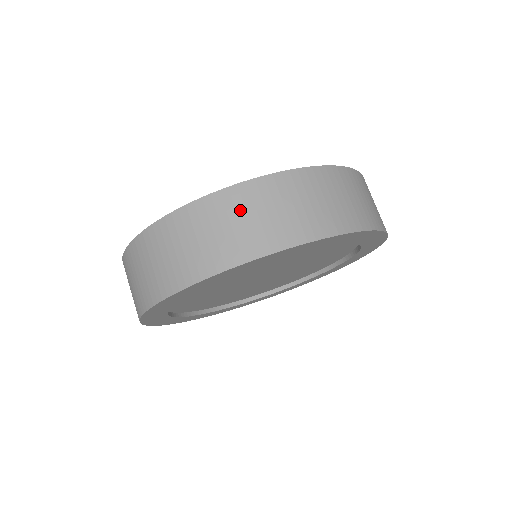
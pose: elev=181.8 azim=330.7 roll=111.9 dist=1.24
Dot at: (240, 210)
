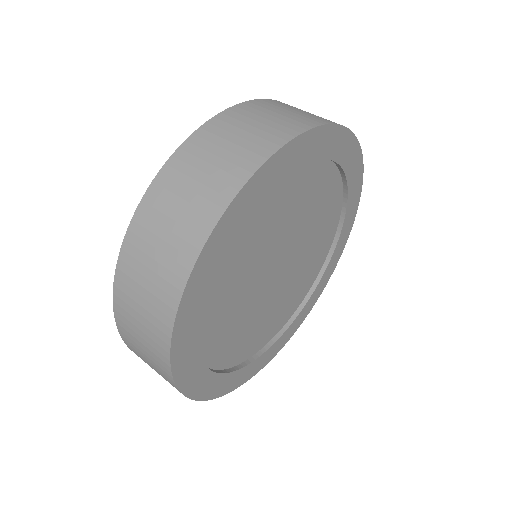
Dot at: (210, 148)
